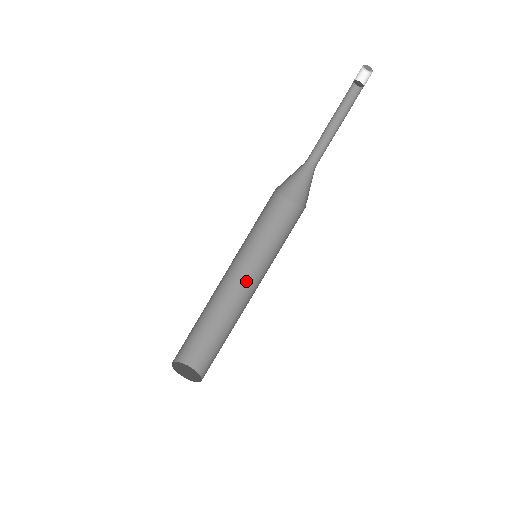
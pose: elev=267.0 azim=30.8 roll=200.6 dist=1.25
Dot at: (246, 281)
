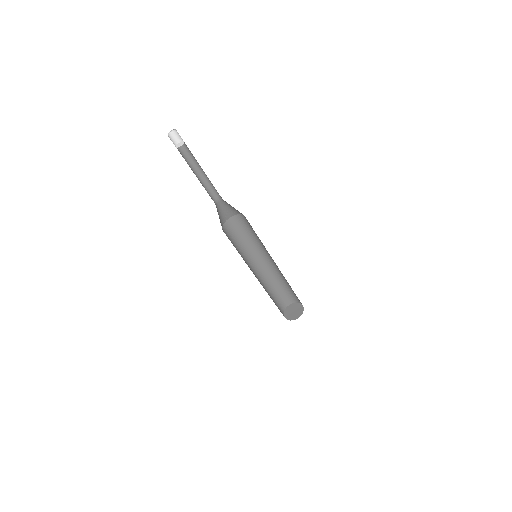
Dot at: (269, 260)
